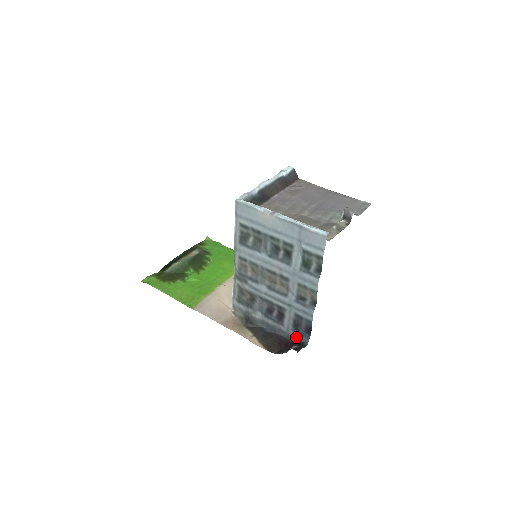
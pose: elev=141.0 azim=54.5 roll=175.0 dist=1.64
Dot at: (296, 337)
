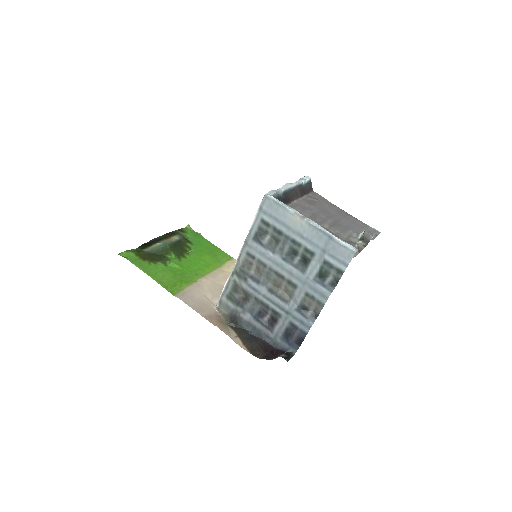
Dot at: (283, 346)
